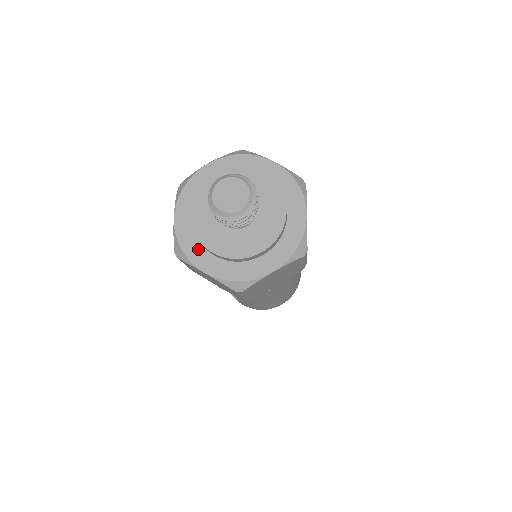
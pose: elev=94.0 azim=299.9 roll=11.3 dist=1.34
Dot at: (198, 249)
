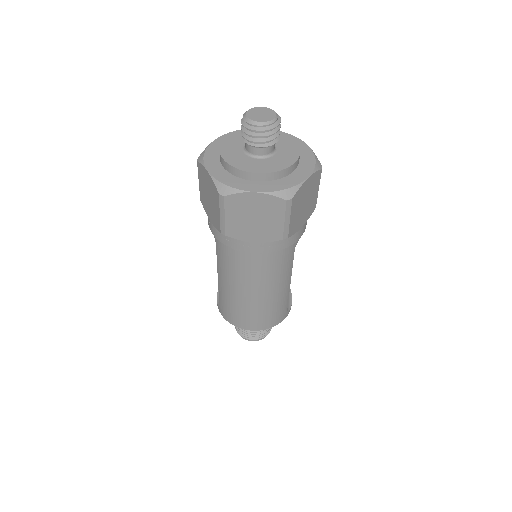
Dot at: (215, 159)
